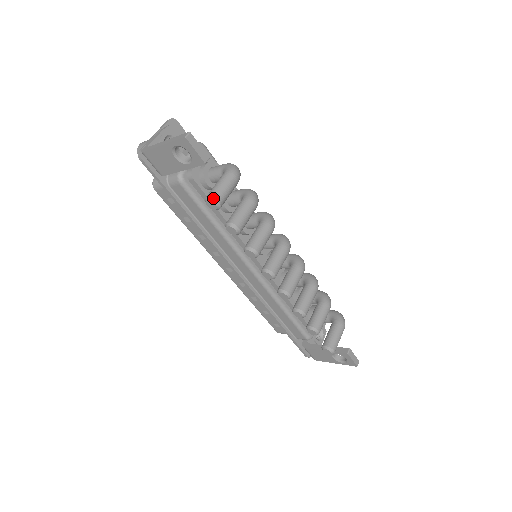
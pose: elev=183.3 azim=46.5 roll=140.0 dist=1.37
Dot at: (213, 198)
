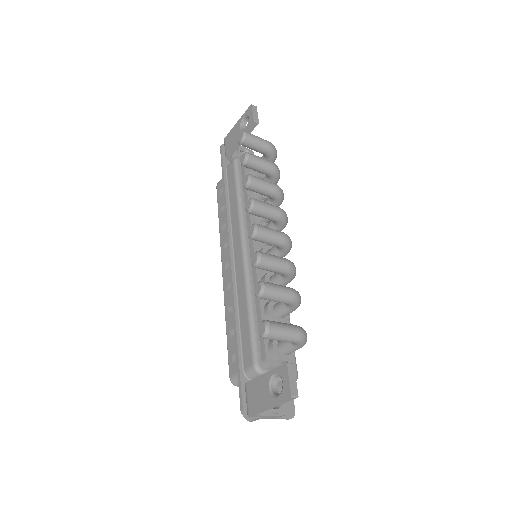
Dot at: (244, 131)
